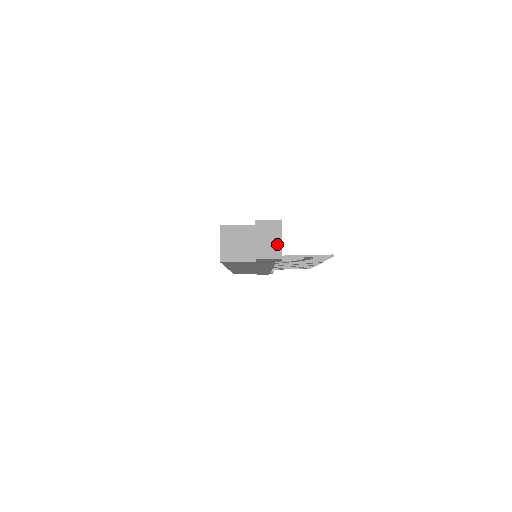
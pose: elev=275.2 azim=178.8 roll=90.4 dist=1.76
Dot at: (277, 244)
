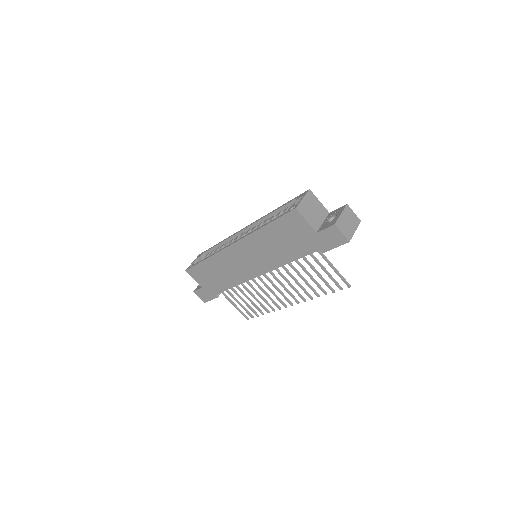
Dot at: (351, 230)
